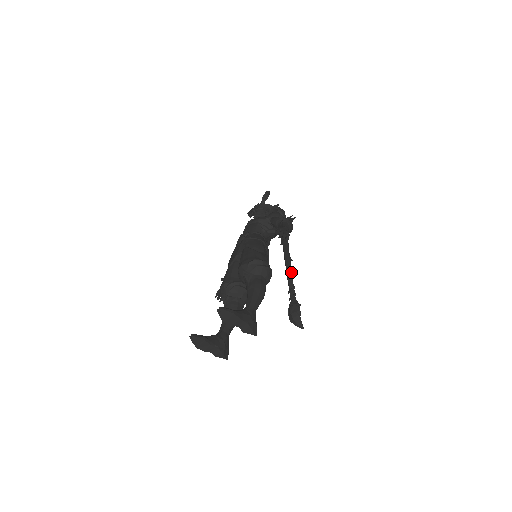
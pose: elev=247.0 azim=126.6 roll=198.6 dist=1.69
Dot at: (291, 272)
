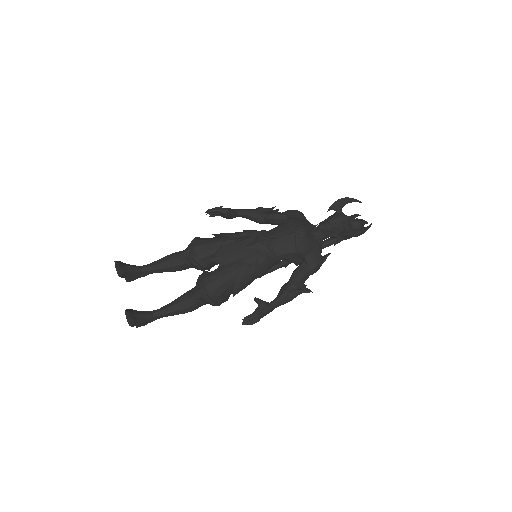
Dot at: occluded
